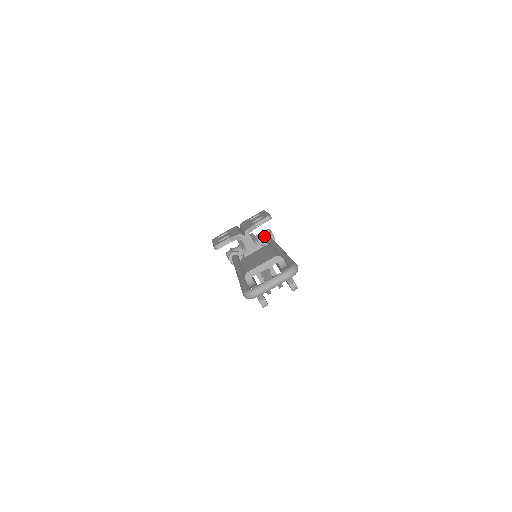
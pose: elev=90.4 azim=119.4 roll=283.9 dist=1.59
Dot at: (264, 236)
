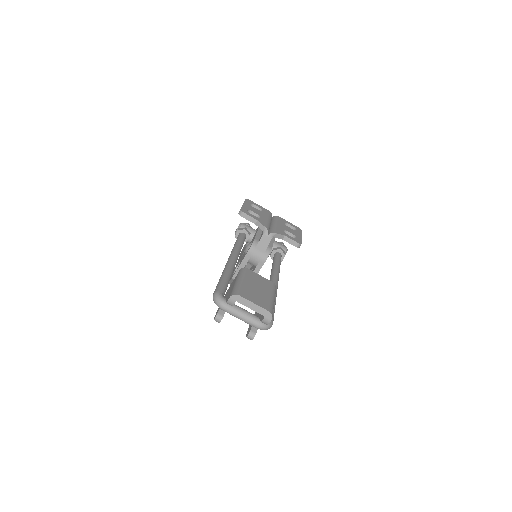
Dot at: (279, 250)
